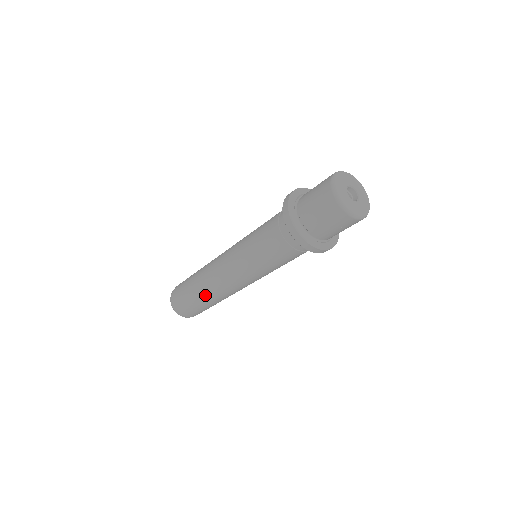
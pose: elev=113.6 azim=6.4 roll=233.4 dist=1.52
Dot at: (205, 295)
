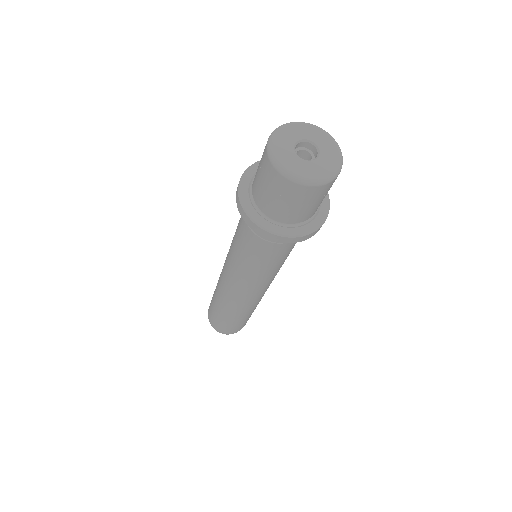
Dot at: (216, 290)
